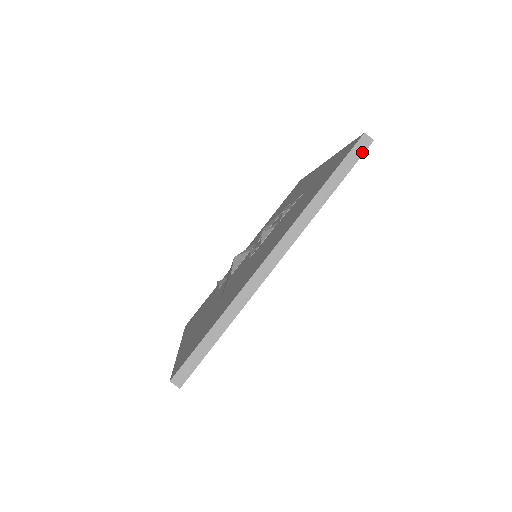
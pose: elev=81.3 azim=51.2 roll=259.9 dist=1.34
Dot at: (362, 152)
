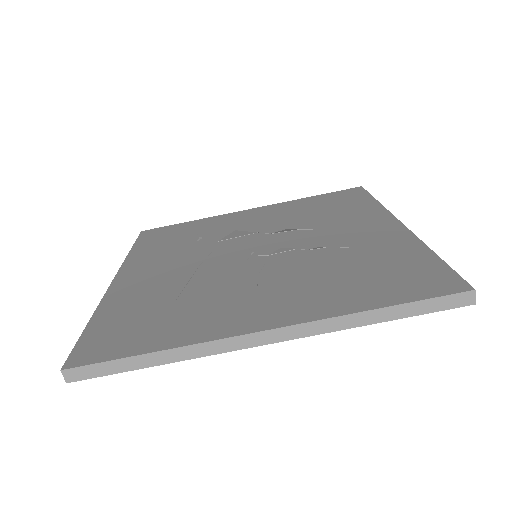
Dot at: (452, 306)
